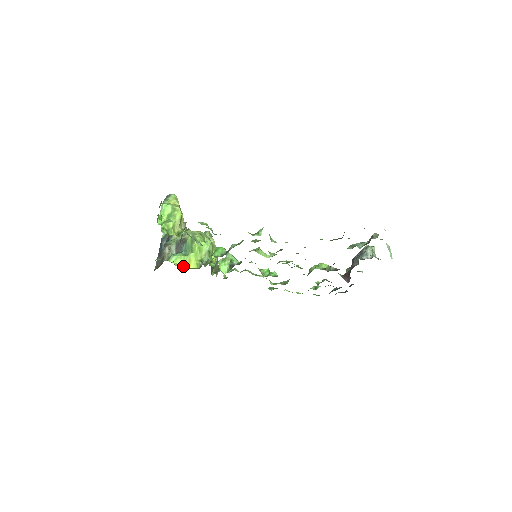
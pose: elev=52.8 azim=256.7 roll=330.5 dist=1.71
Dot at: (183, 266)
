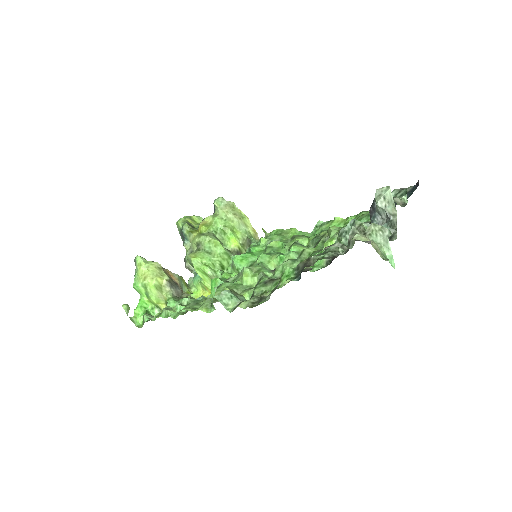
Dot at: (205, 293)
